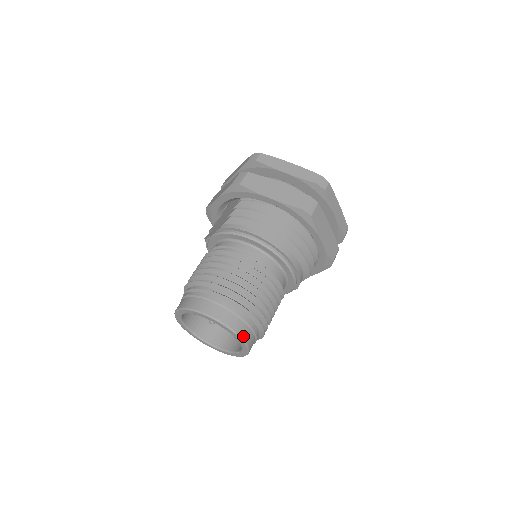
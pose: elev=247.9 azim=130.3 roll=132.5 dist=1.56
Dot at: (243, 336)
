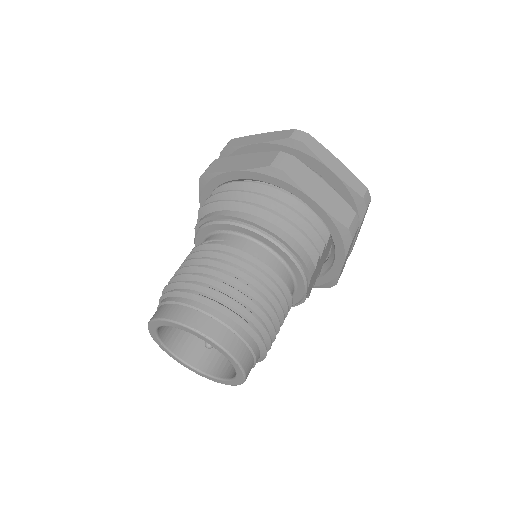
Dot at: (216, 338)
